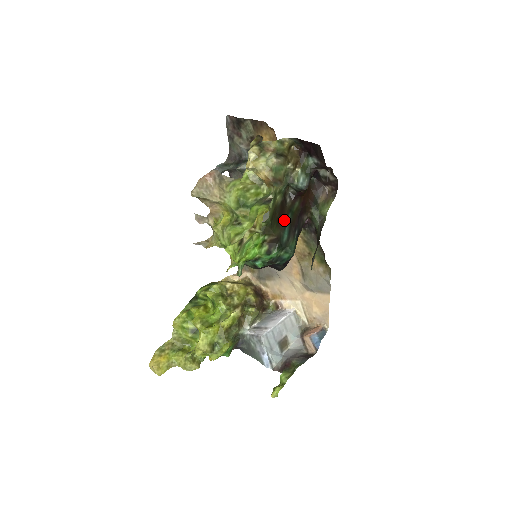
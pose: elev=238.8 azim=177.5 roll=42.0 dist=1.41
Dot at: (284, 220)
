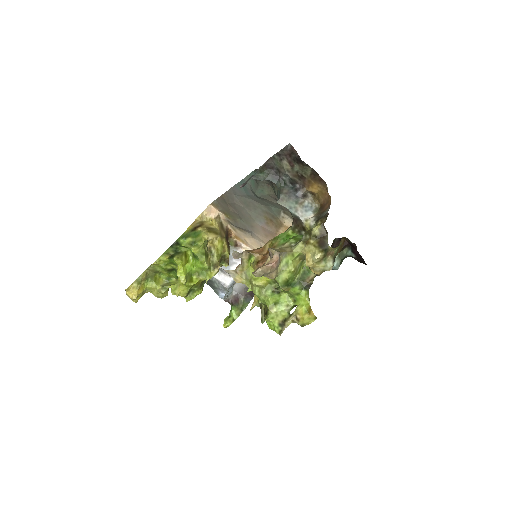
Dot at: occluded
